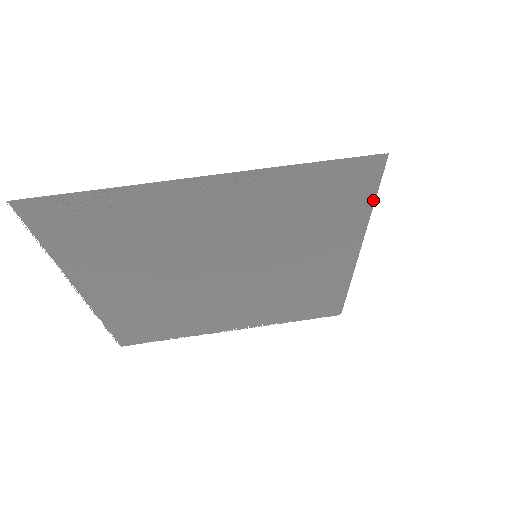
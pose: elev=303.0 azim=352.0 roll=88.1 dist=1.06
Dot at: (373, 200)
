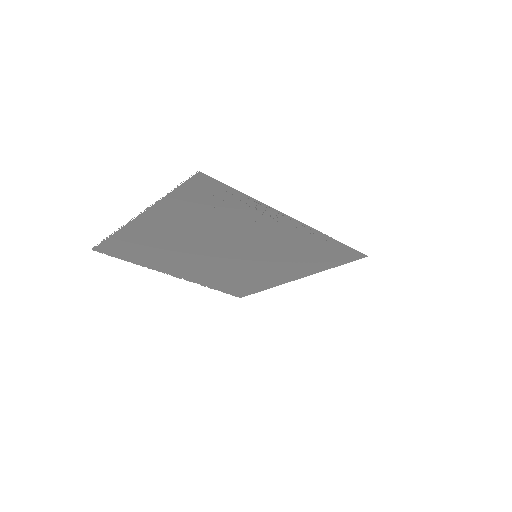
Dot at: (337, 266)
